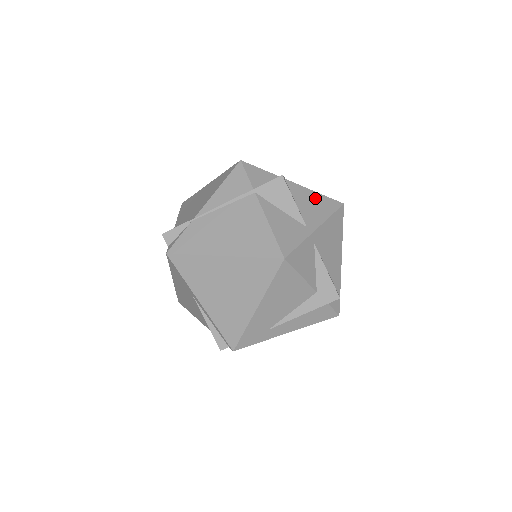
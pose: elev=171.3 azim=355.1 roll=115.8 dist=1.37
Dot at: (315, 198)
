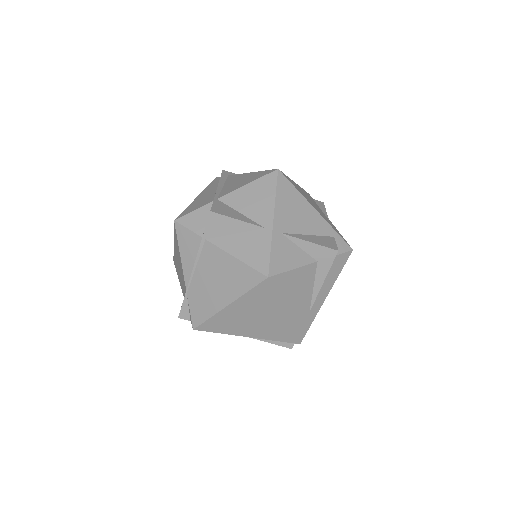
Dot at: (252, 191)
